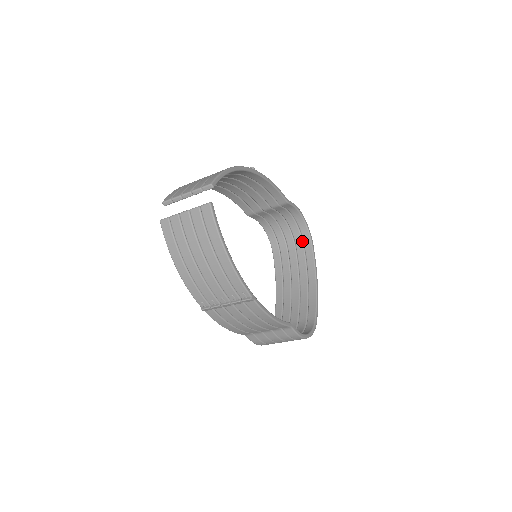
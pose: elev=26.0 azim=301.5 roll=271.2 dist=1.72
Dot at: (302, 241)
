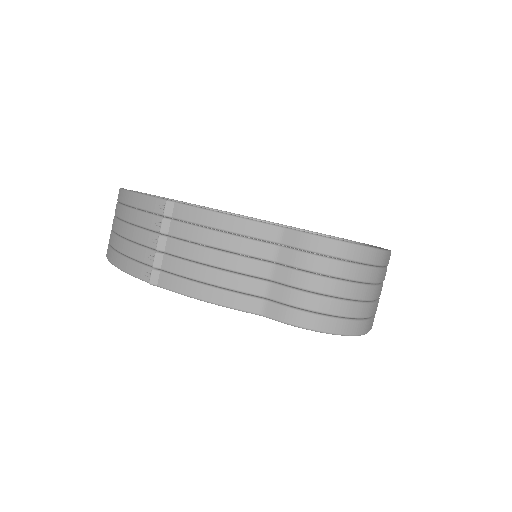
Dot at: occluded
